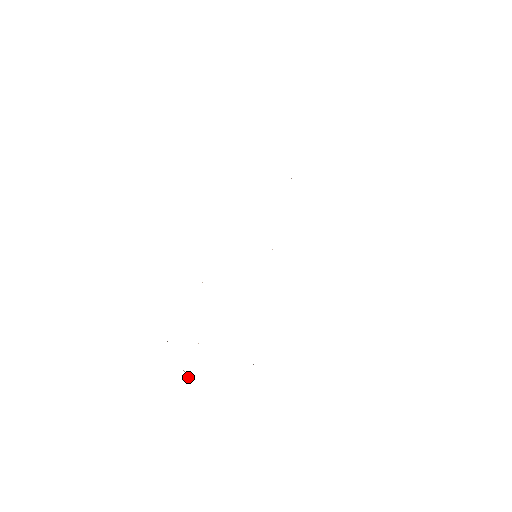
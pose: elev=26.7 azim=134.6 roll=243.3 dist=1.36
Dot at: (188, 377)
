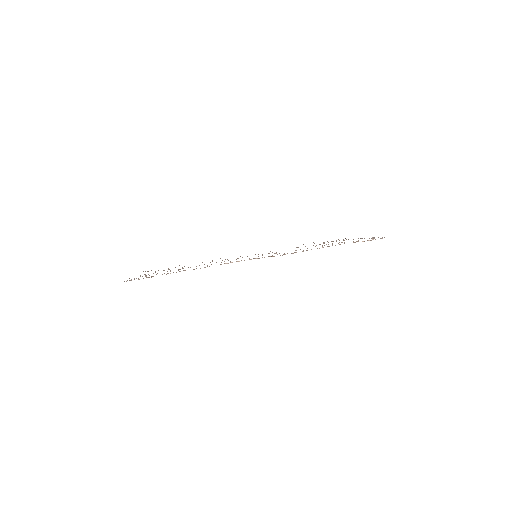
Dot at: occluded
